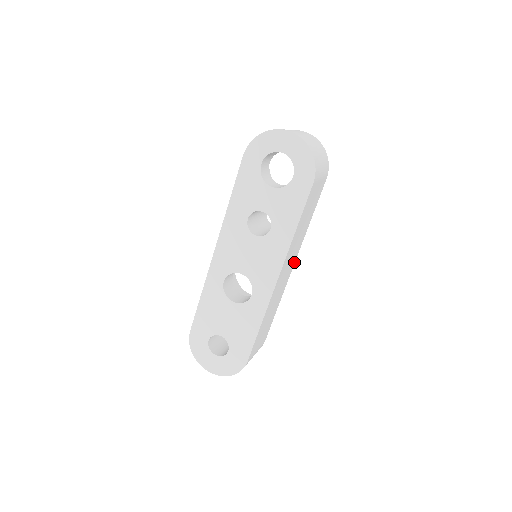
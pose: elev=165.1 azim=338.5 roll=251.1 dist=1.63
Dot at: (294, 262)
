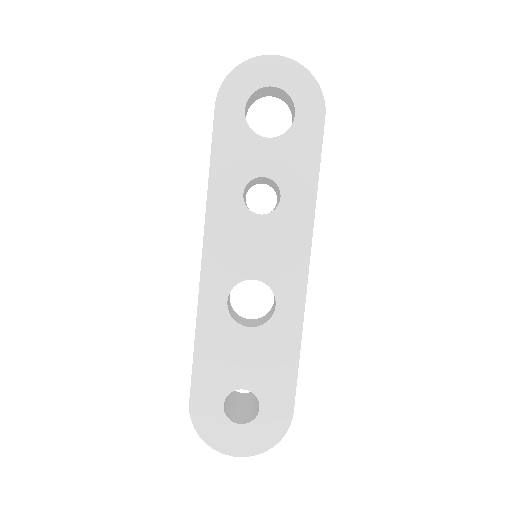
Dot at: occluded
